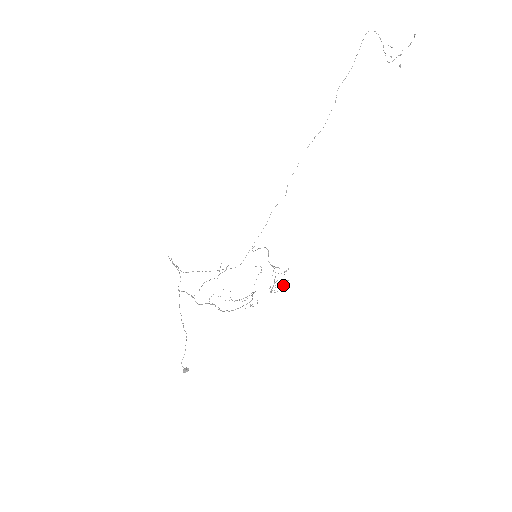
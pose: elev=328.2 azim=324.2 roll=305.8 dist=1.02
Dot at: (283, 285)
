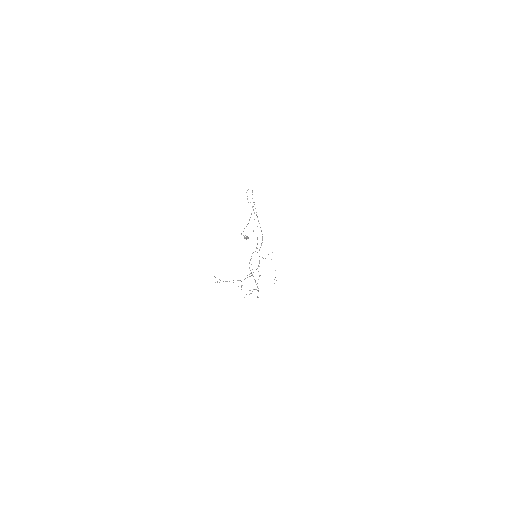
Dot at: occluded
